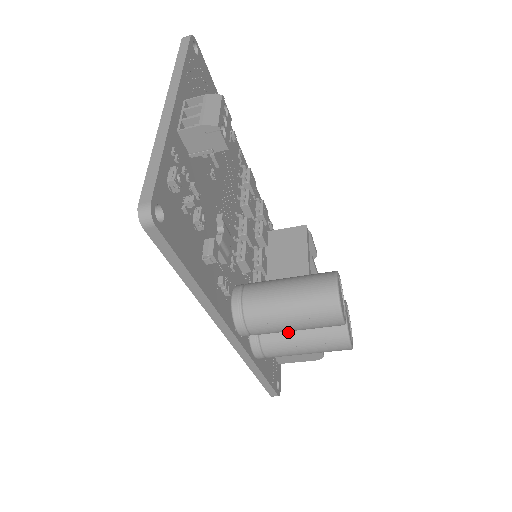
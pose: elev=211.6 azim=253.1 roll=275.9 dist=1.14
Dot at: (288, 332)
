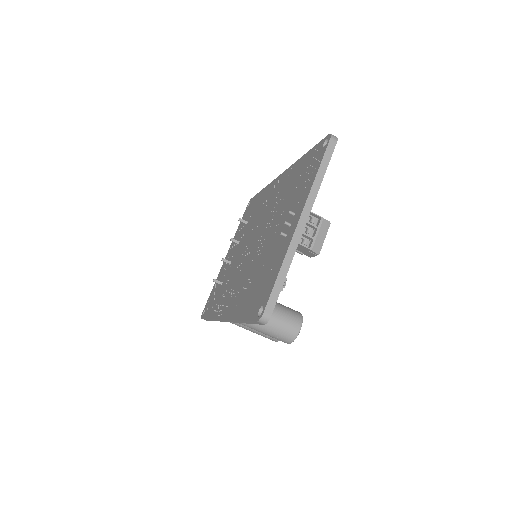
Dot at: occluded
